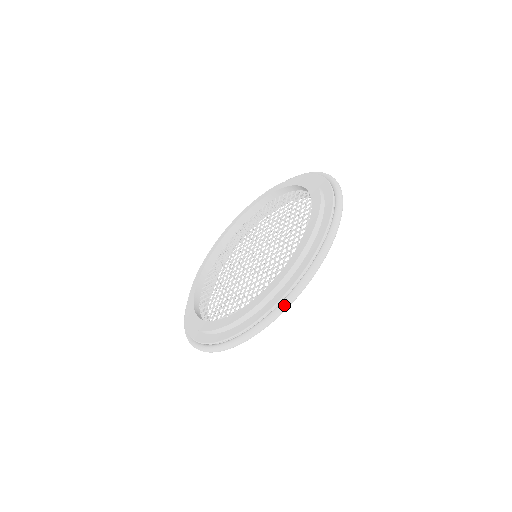
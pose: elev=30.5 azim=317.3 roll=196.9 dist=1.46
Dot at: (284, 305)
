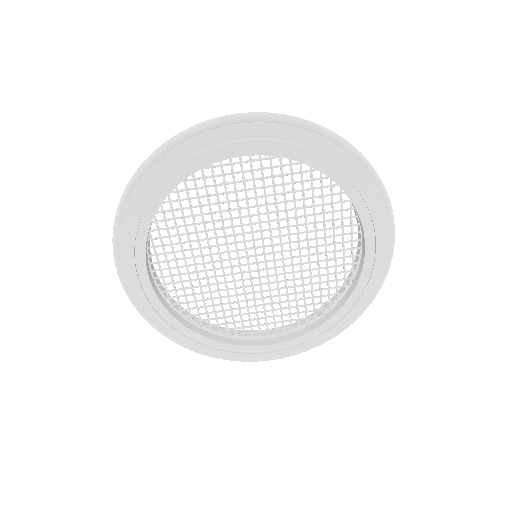
Dot at: (329, 130)
